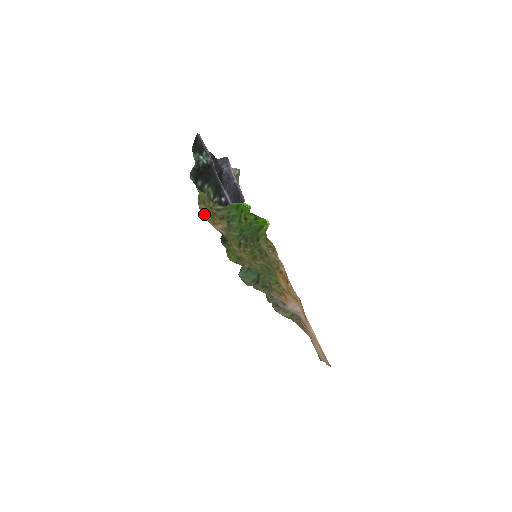
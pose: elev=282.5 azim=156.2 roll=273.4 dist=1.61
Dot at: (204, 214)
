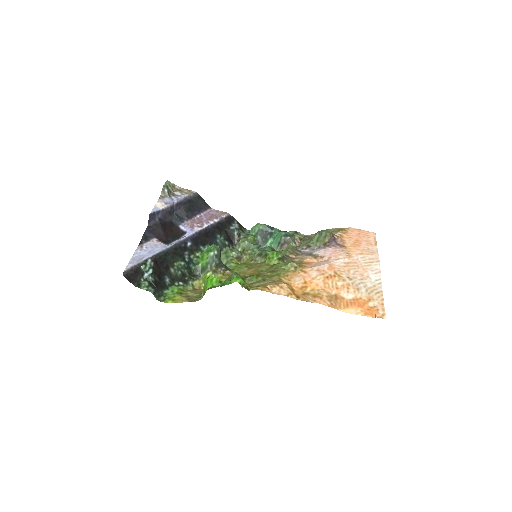
Dot at: (196, 291)
